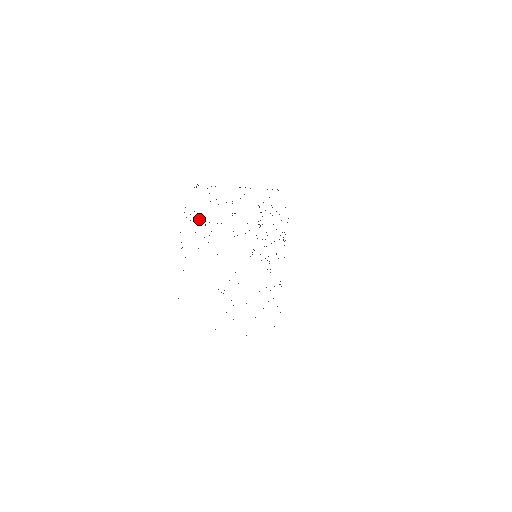
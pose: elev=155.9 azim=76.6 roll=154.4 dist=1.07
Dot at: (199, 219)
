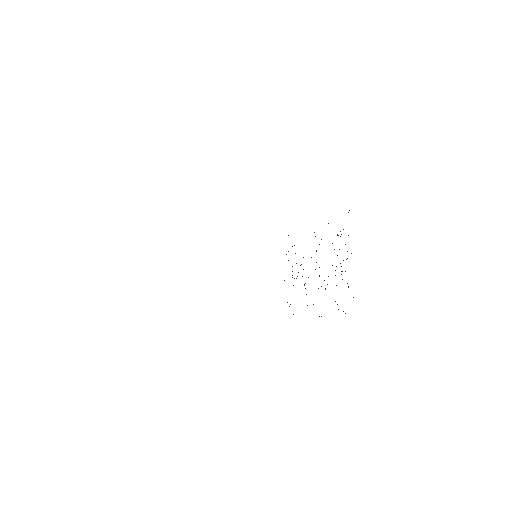
Dot at: (297, 276)
